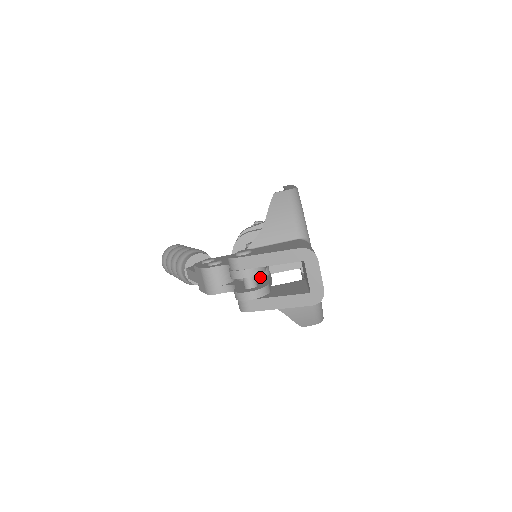
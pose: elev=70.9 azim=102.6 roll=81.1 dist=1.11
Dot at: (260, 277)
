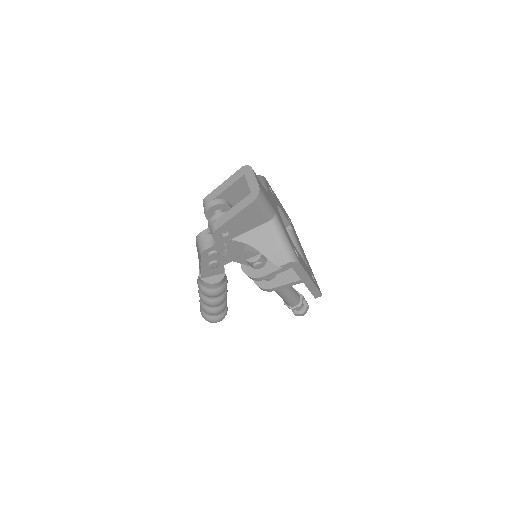
Dot at: occluded
